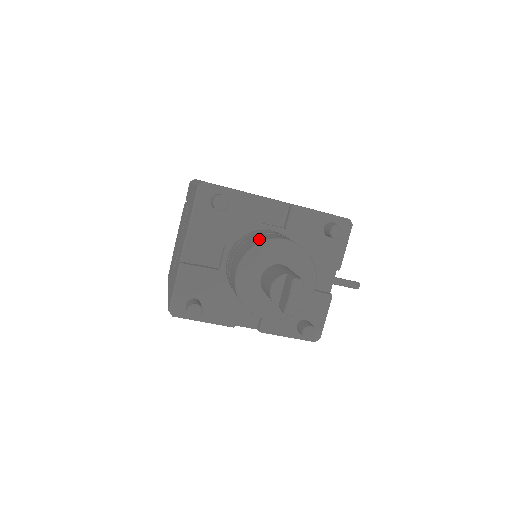
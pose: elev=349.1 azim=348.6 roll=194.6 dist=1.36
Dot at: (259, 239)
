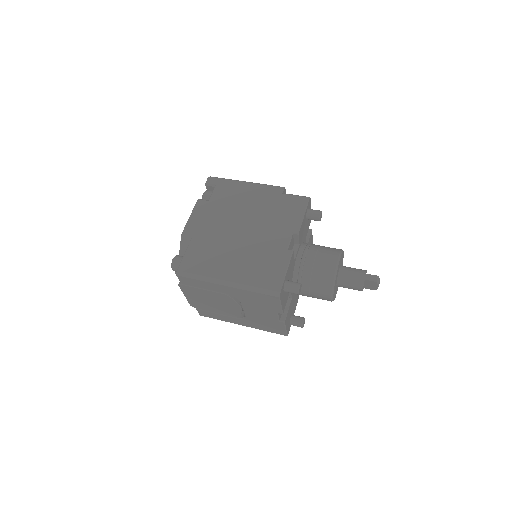
Dot at: (325, 276)
